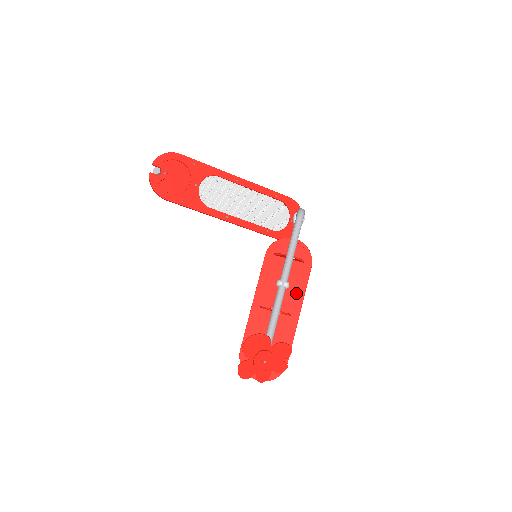
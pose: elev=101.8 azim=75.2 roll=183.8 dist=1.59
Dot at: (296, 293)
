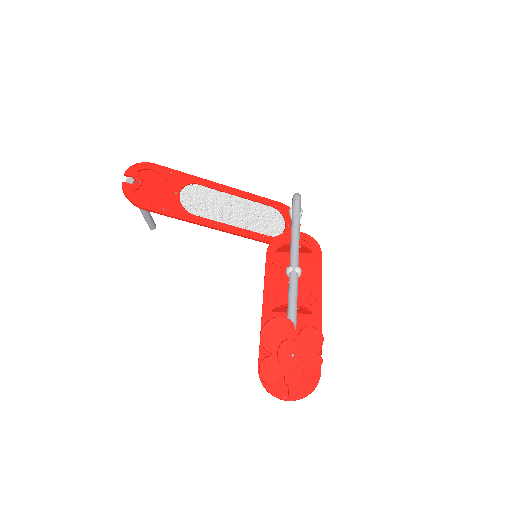
Dot at: (311, 287)
